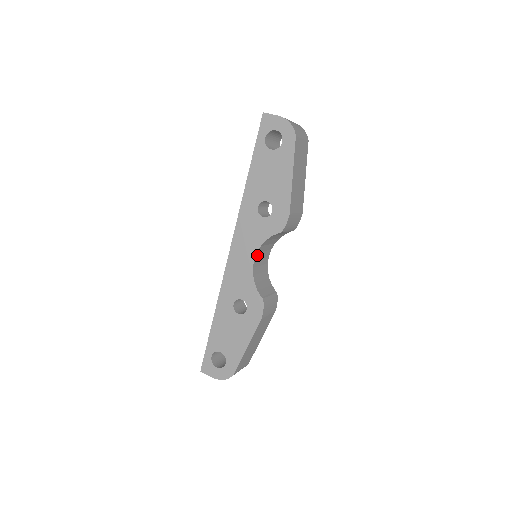
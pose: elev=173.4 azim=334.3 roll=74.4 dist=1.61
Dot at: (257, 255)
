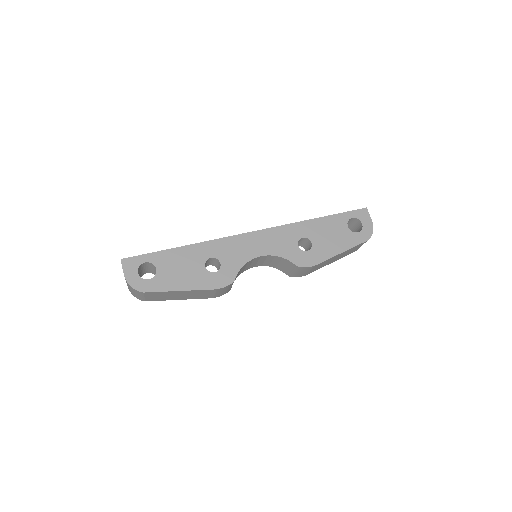
Dot at: (264, 256)
